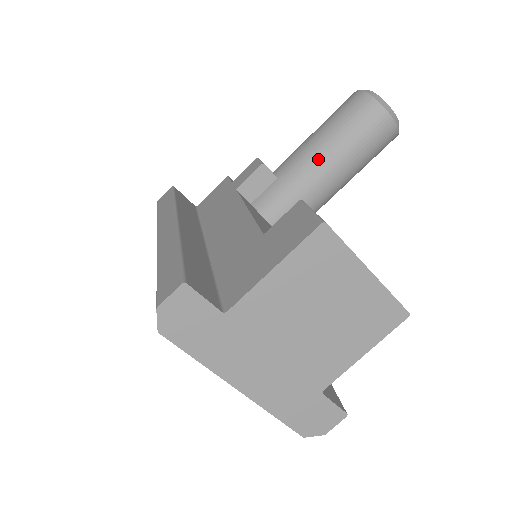
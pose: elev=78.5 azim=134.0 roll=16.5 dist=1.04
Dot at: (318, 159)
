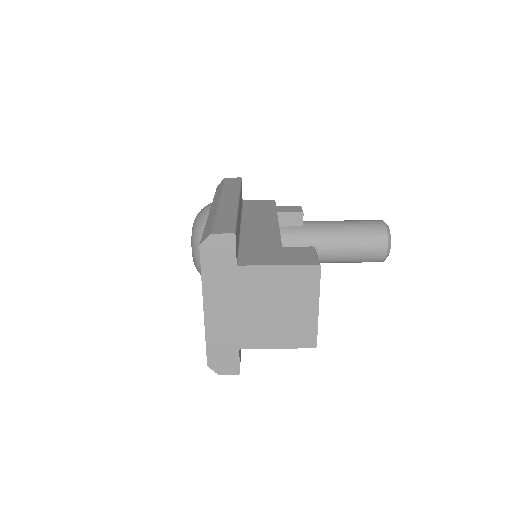
Dot at: (333, 236)
